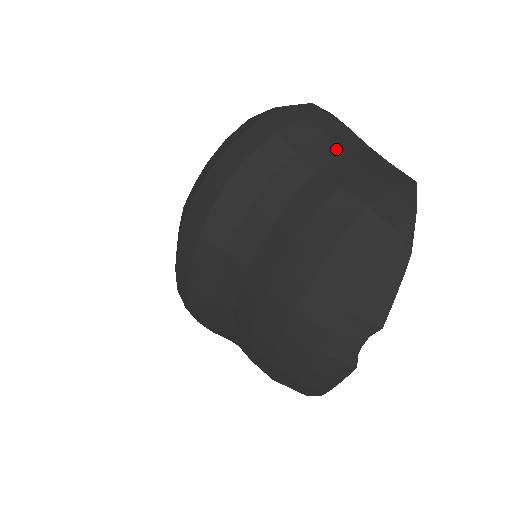
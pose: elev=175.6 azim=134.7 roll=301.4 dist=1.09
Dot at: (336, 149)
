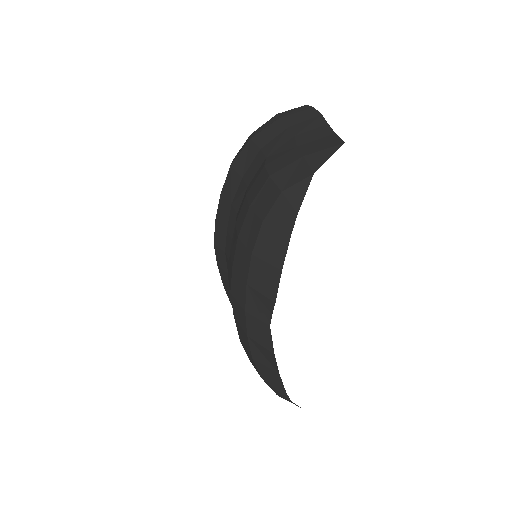
Dot at: (289, 136)
